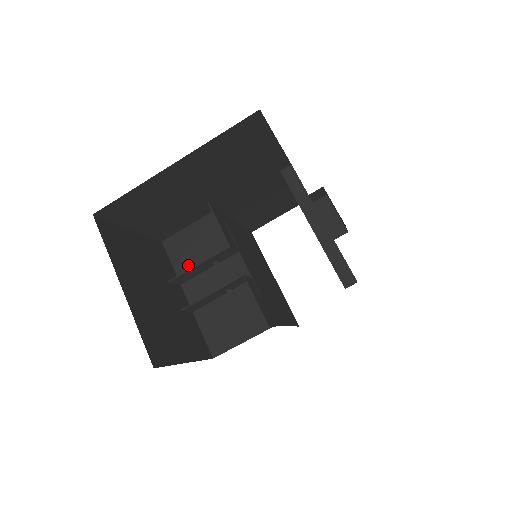
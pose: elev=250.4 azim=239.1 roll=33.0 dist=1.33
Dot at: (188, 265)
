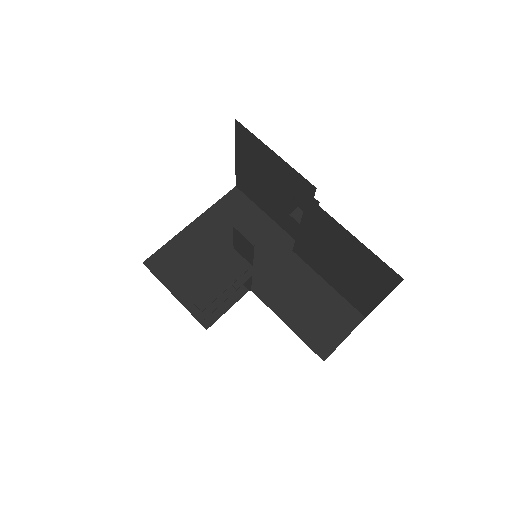
Dot at: occluded
